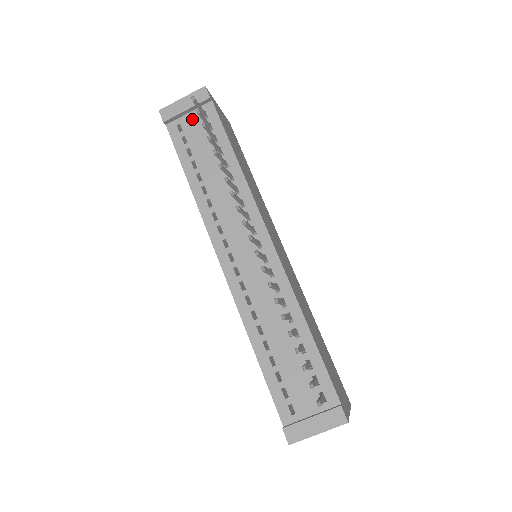
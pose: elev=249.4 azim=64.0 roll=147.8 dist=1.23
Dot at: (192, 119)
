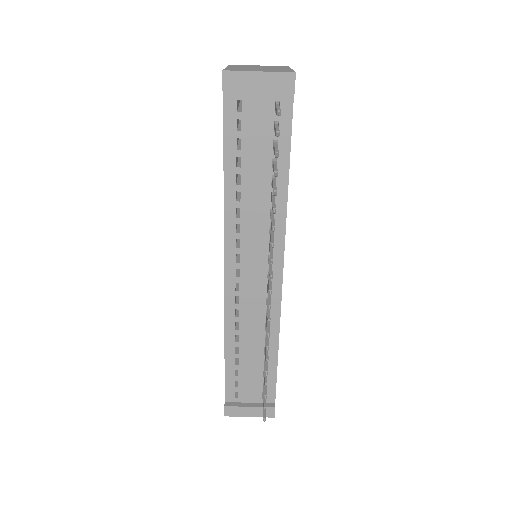
Dot at: (259, 103)
